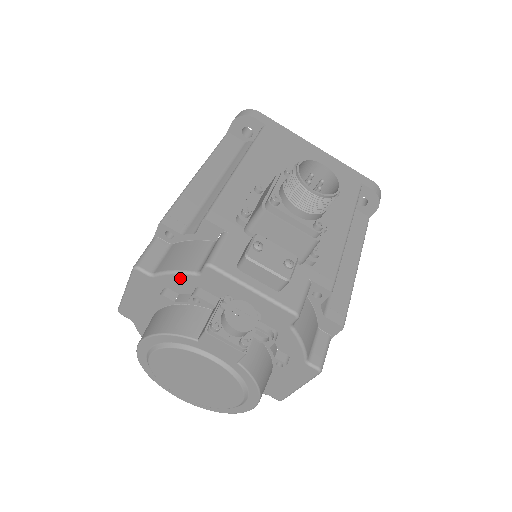
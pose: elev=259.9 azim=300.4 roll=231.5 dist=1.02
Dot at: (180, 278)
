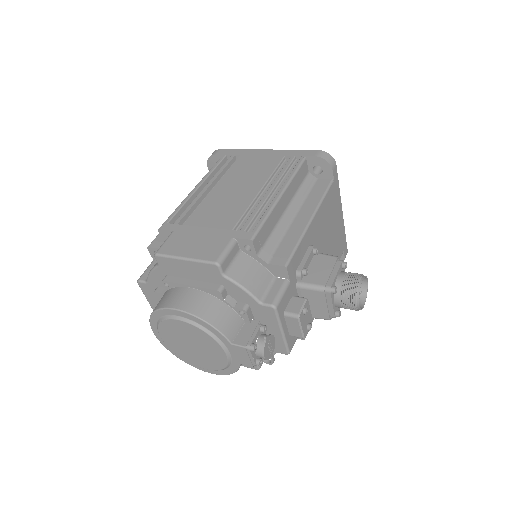
Dot at: (244, 294)
